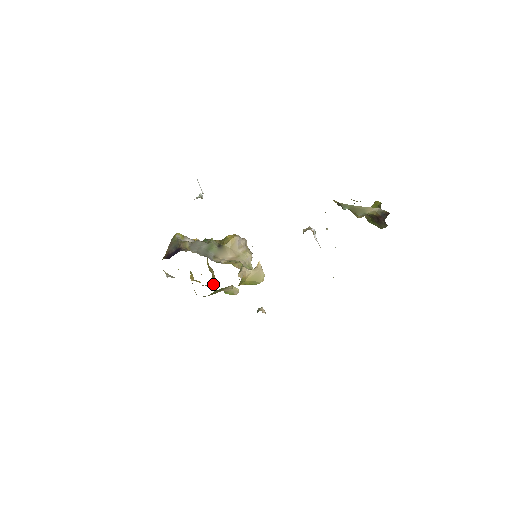
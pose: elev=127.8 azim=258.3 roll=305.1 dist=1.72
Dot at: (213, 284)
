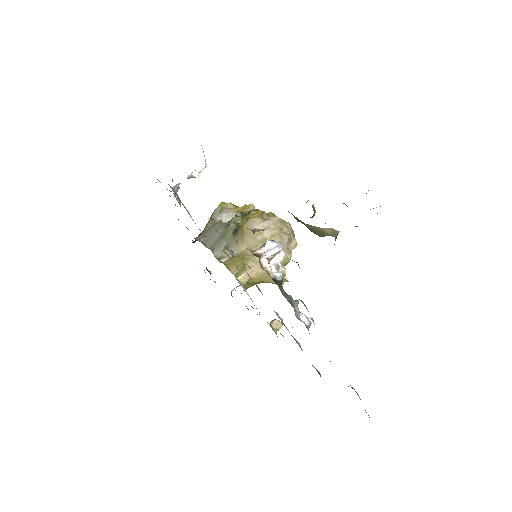
Dot at: occluded
